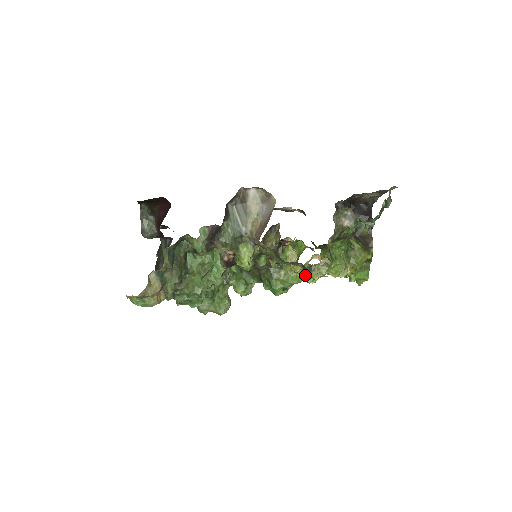
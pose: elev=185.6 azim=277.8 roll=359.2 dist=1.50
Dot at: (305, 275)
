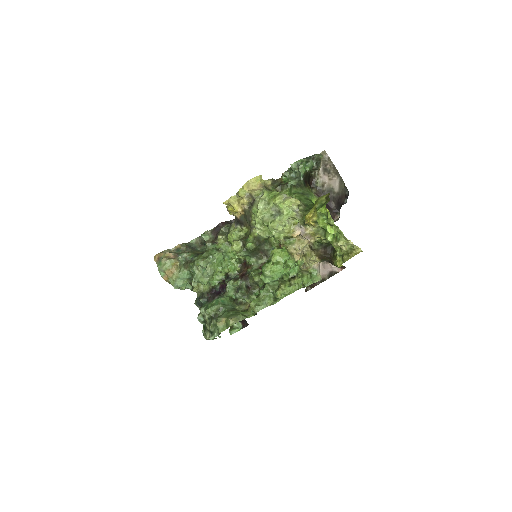
Dot at: (255, 212)
